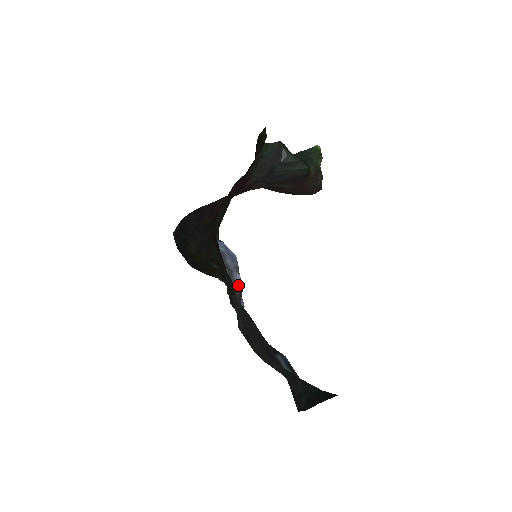
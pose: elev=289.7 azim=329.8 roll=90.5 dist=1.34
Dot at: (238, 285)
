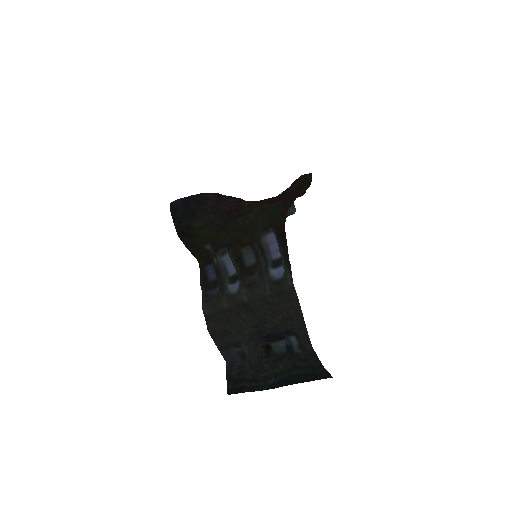
Dot at: (284, 272)
